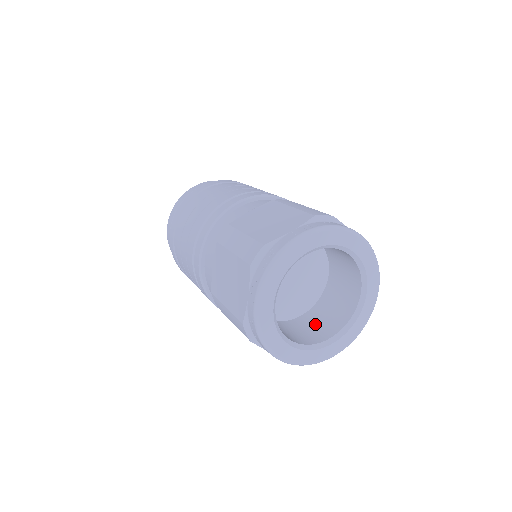
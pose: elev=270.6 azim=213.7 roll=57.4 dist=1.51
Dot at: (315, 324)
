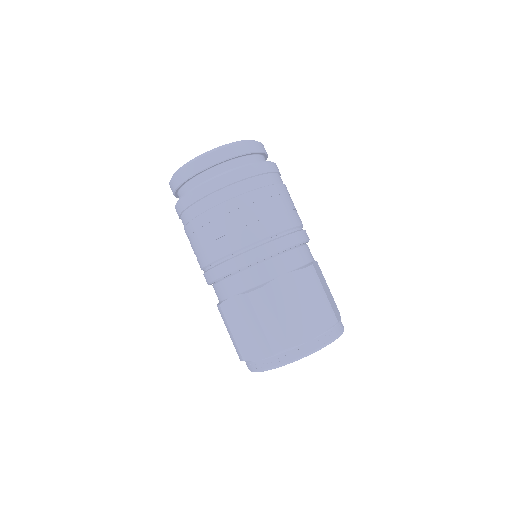
Dot at: occluded
